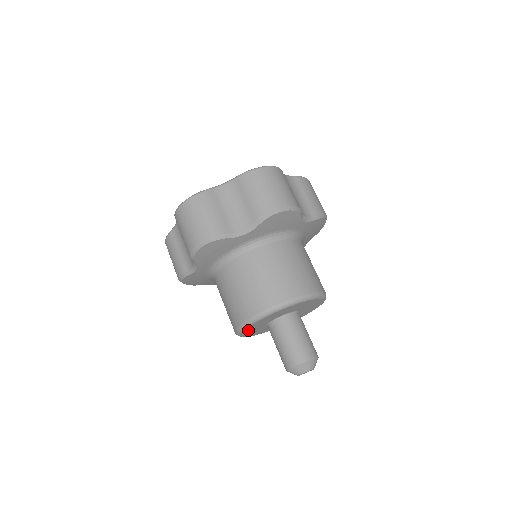
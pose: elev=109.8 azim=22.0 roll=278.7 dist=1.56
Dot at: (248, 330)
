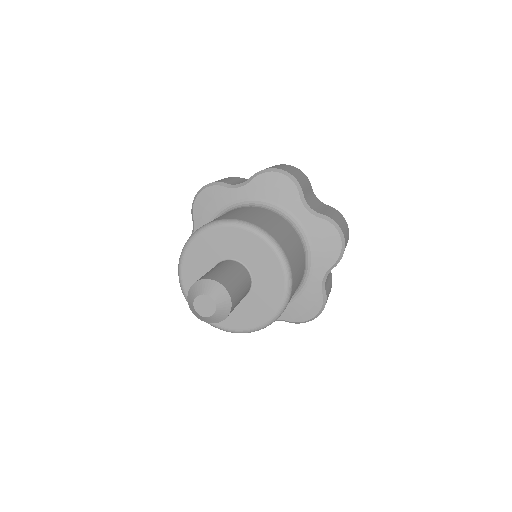
Dot at: (215, 236)
